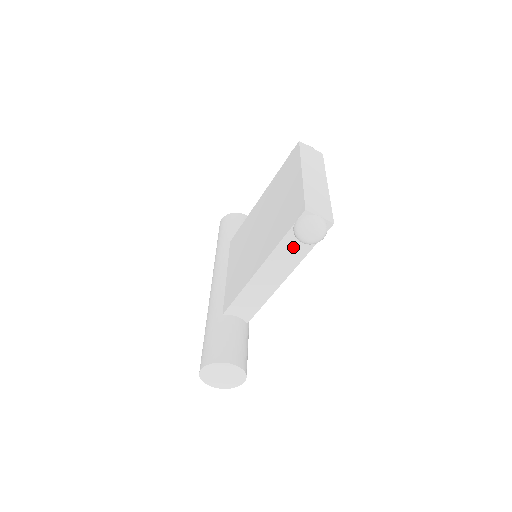
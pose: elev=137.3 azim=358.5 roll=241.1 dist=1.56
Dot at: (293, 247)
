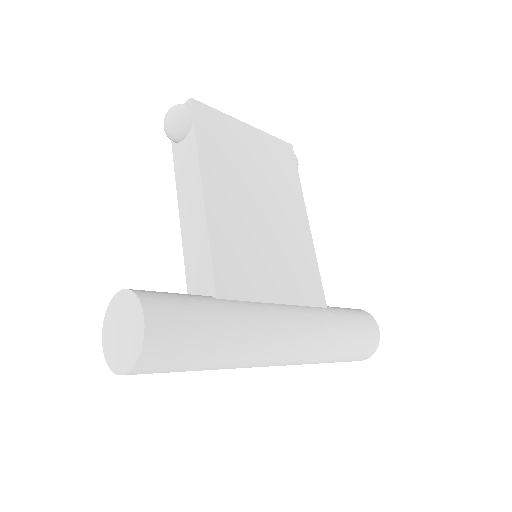
Dot at: (184, 154)
